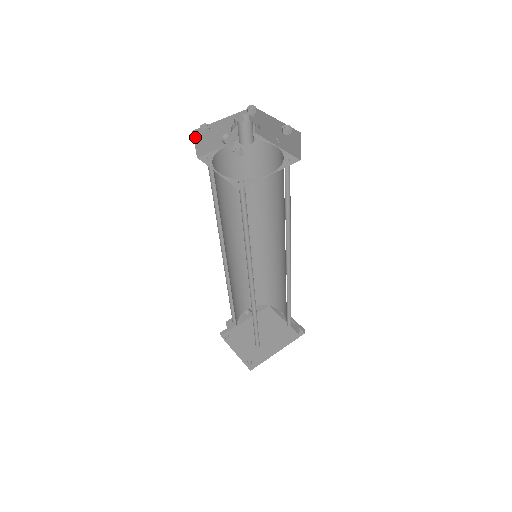
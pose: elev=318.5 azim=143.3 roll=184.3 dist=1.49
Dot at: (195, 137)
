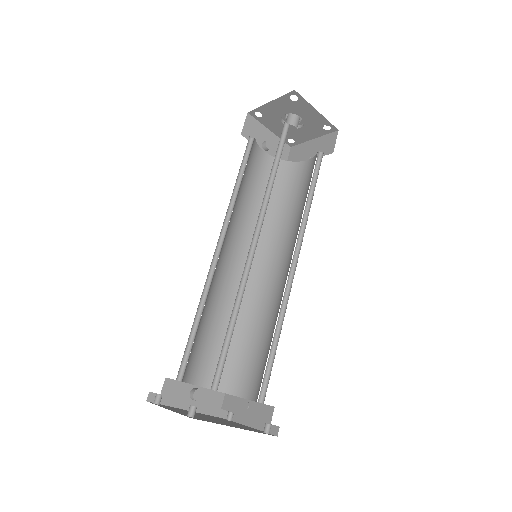
Dot at: (247, 119)
